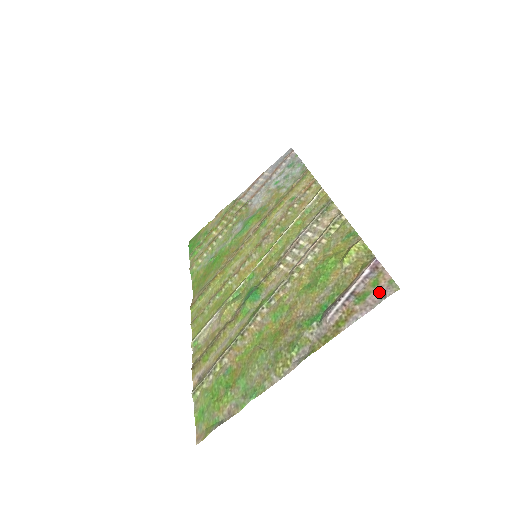
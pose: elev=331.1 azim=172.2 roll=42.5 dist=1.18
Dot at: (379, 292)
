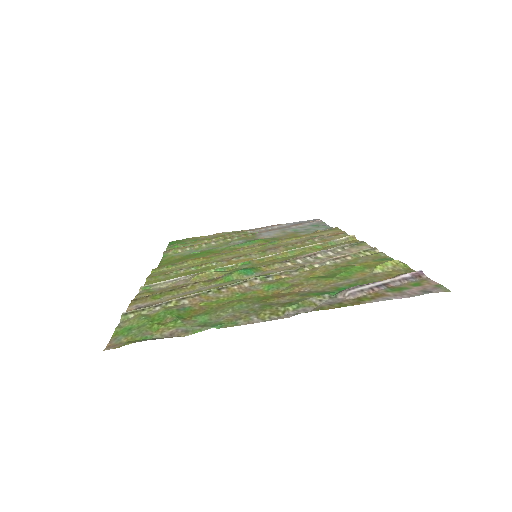
Dot at: (422, 289)
